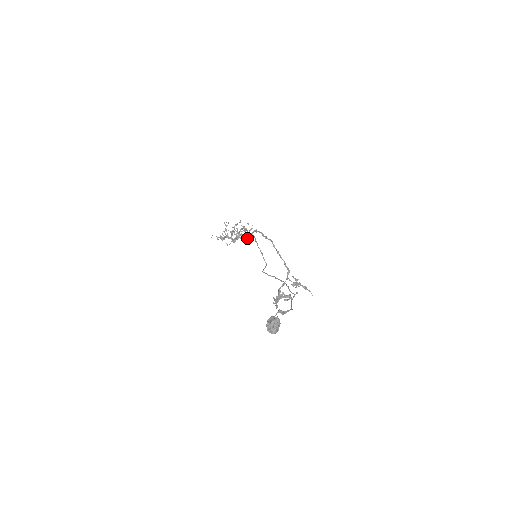
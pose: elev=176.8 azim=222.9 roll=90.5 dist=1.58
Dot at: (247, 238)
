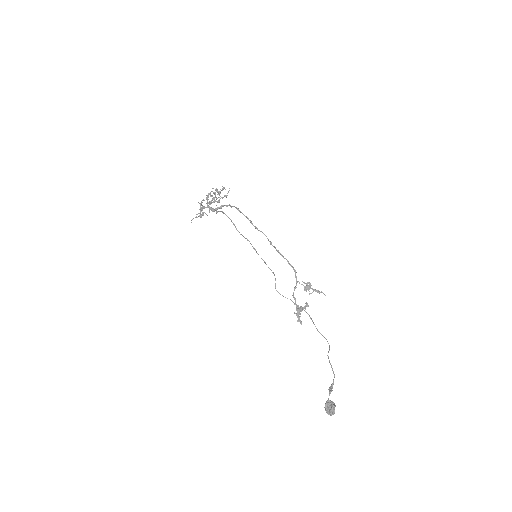
Dot at: (226, 206)
